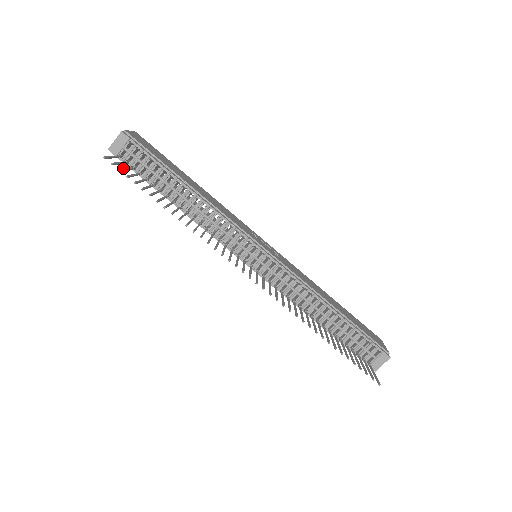
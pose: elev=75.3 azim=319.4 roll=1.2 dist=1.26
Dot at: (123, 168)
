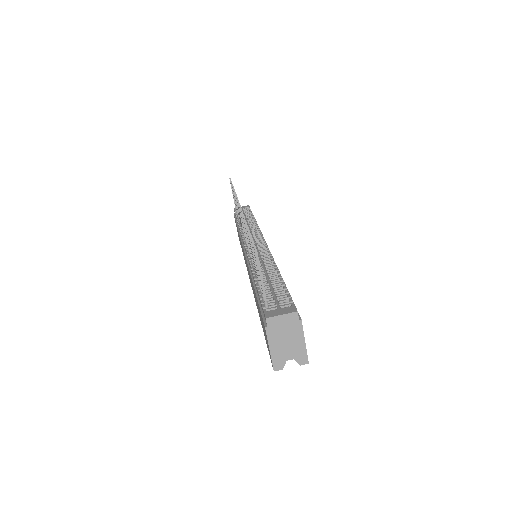
Dot at: occluded
